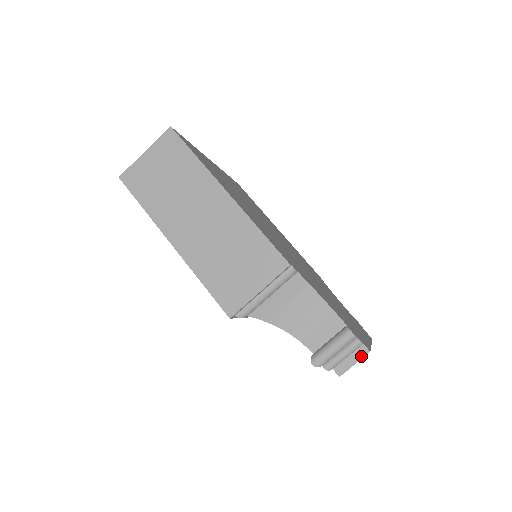
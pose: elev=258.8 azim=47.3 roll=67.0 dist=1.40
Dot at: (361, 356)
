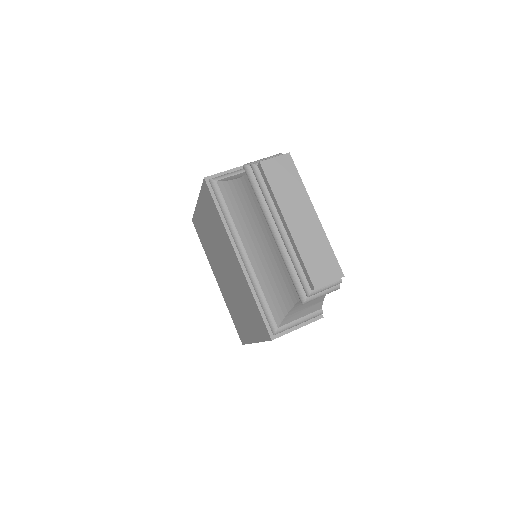
Dot at: (282, 155)
